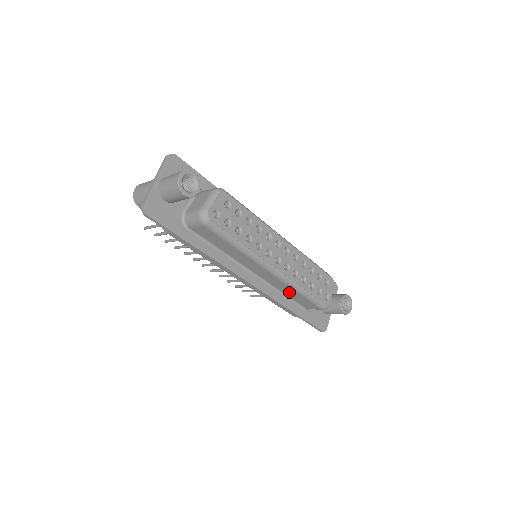
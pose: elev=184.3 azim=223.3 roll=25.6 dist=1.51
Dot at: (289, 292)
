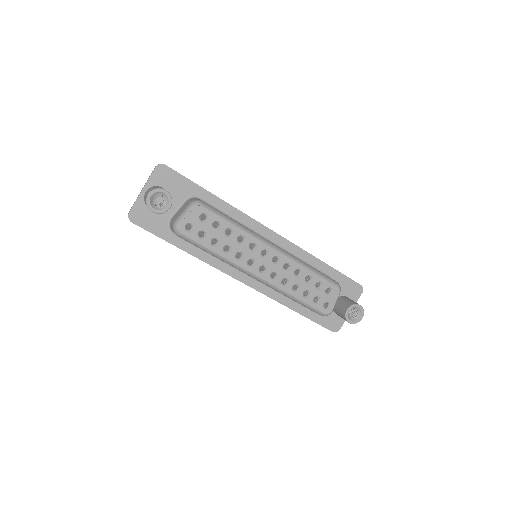
Dot at: occluded
